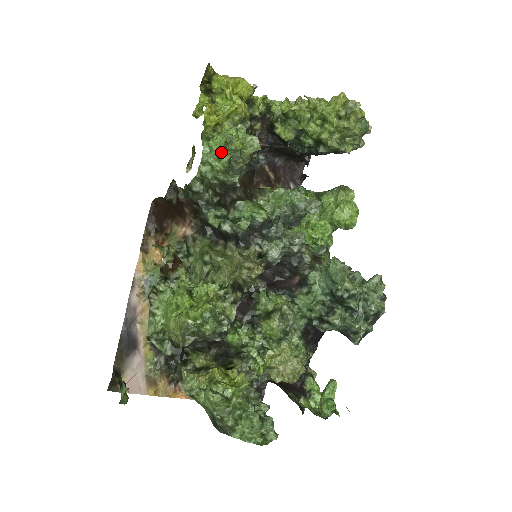
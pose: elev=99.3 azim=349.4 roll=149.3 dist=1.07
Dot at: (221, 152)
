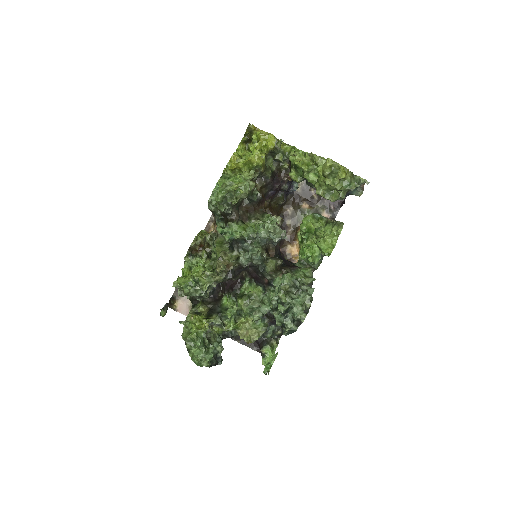
Dot at: (218, 192)
